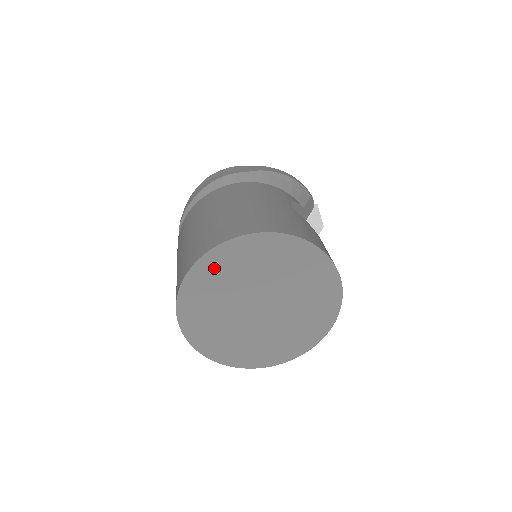
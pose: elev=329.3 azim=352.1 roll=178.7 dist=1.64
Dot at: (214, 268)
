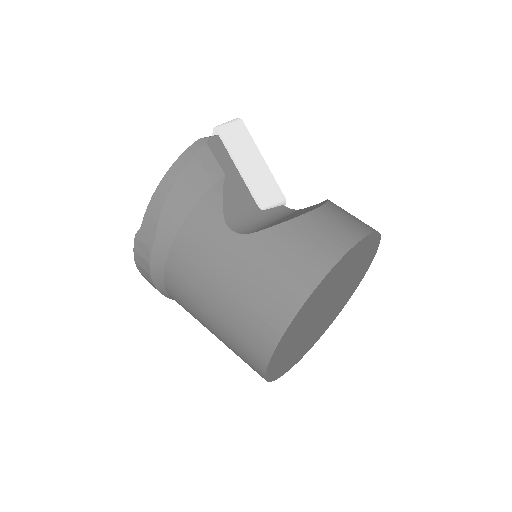
Dot at: (278, 363)
